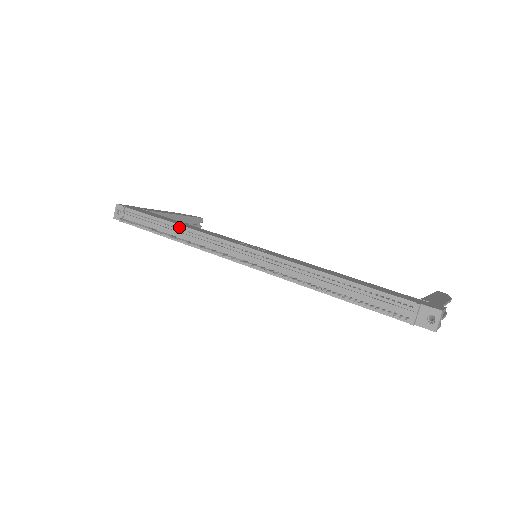
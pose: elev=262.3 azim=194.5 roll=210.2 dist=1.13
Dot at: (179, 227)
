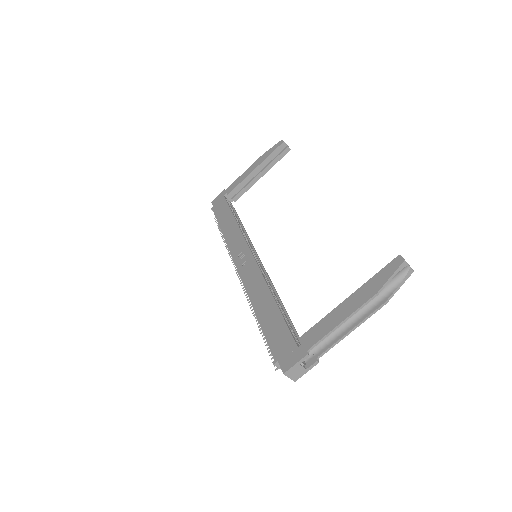
Dot at: (223, 235)
